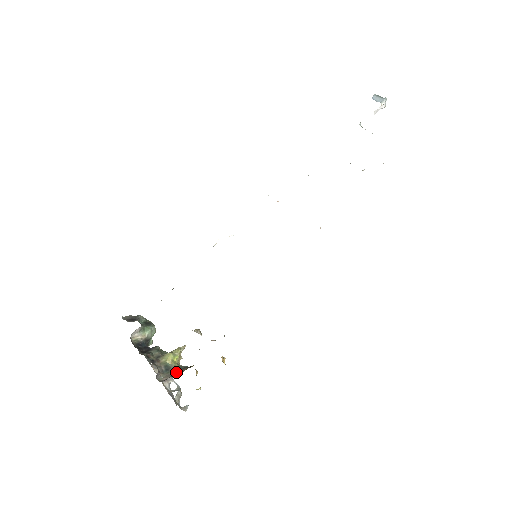
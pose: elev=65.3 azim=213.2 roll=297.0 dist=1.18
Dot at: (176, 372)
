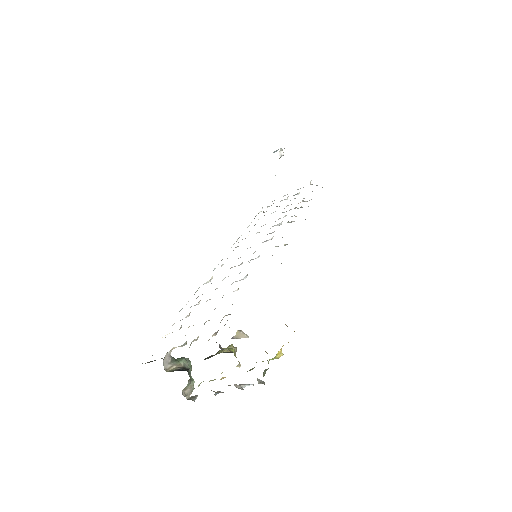
Dot at: occluded
